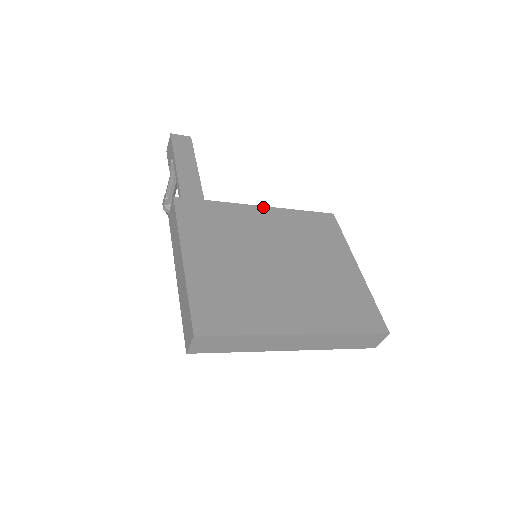
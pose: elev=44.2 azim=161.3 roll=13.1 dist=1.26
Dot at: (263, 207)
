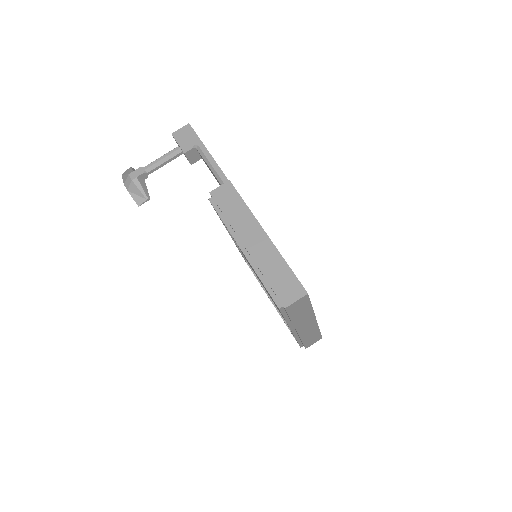
Dot at: occluded
